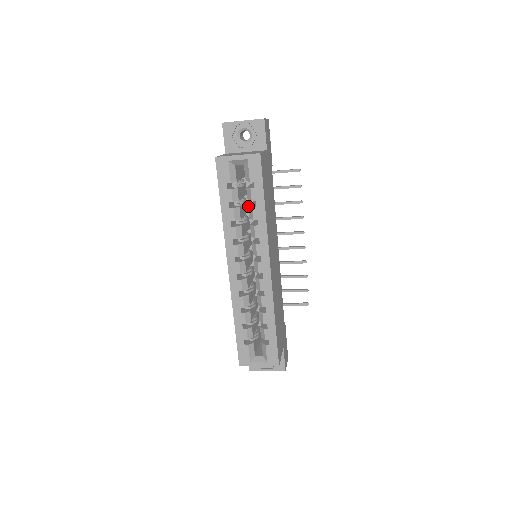
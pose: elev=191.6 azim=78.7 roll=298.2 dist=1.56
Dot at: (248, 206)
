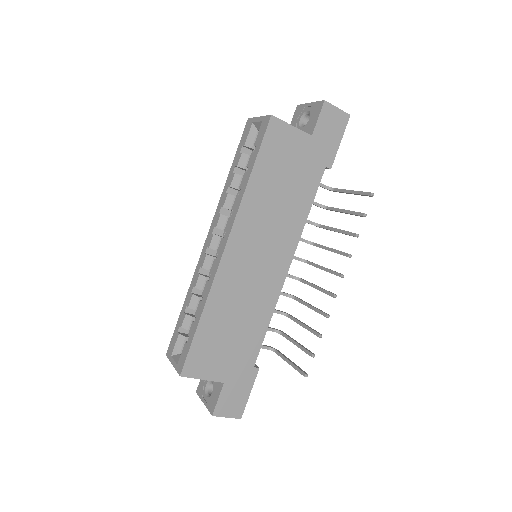
Dot at: occluded
